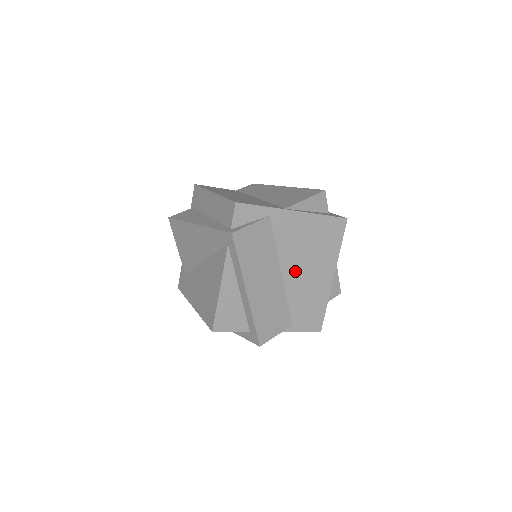
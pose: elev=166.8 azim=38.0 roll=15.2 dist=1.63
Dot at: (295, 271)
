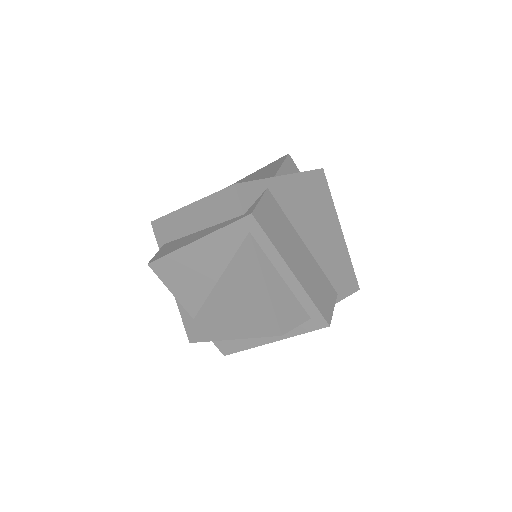
Dot at: (313, 237)
